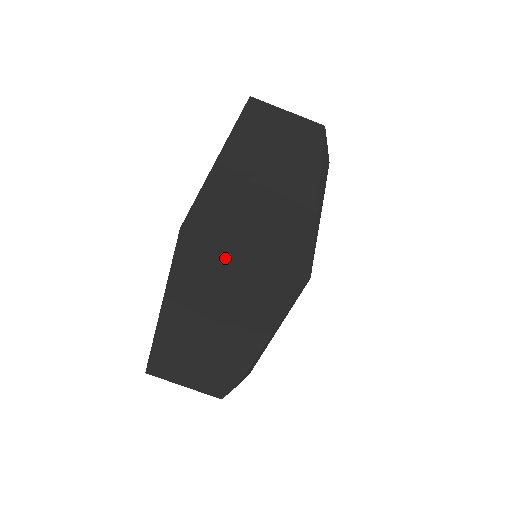
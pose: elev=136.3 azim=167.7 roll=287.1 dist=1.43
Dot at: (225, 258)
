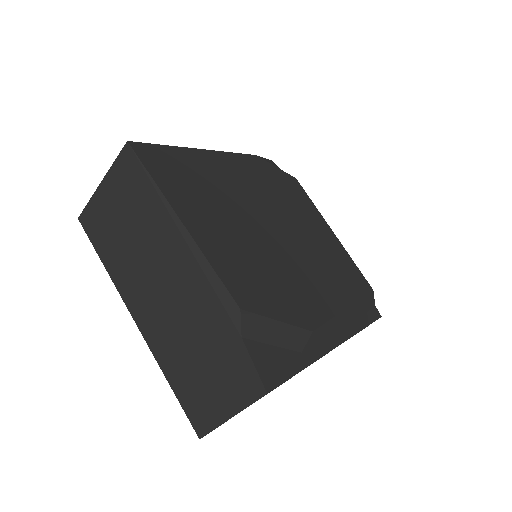
Dot at: (101, 203)
